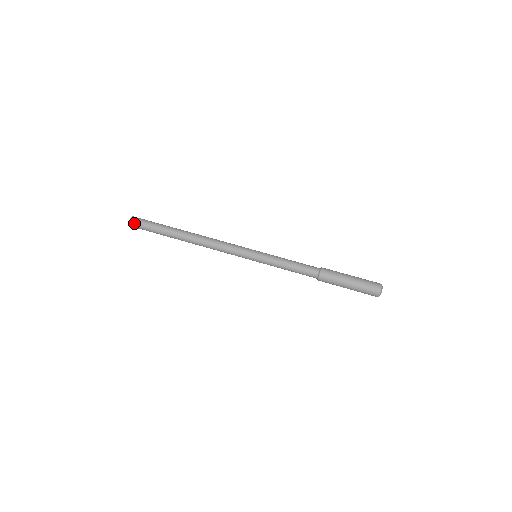
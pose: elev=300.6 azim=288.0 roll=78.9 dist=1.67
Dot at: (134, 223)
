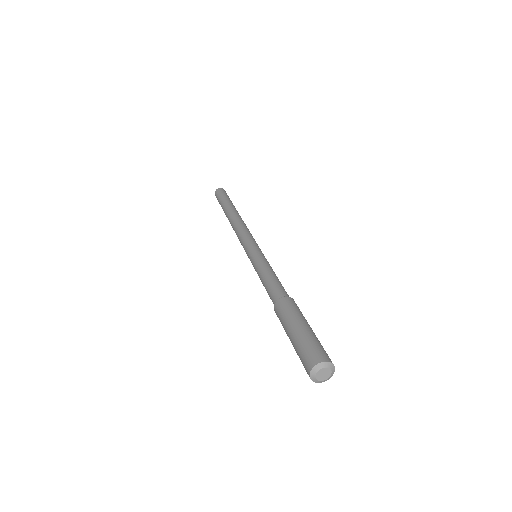
Dot at: (222, 190)
